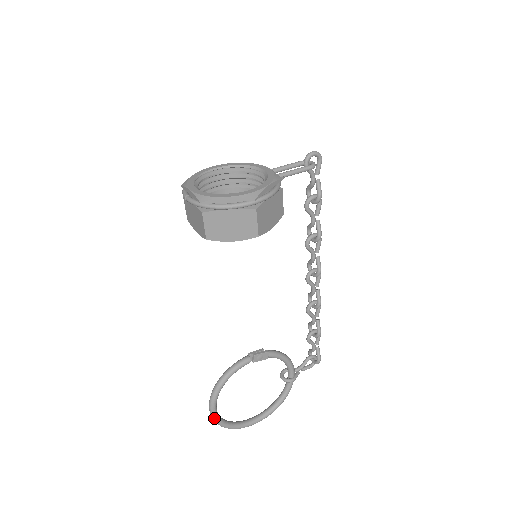
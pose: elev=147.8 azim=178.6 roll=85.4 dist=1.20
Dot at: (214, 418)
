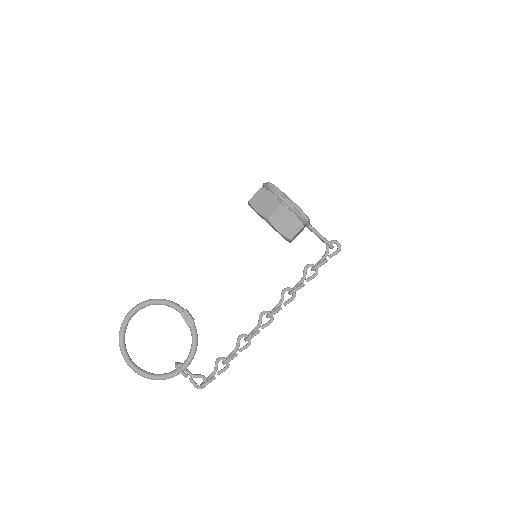
Dot at: (126, 317)
